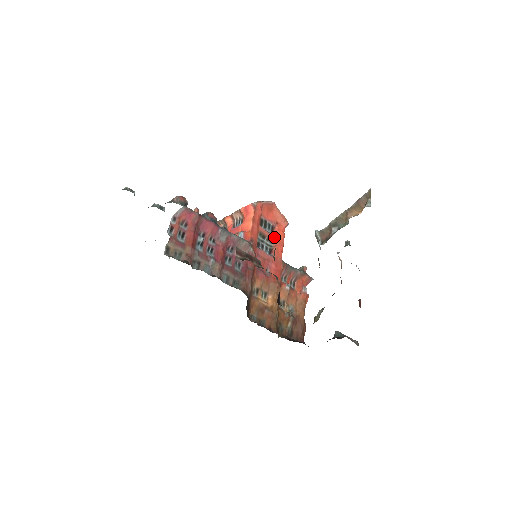
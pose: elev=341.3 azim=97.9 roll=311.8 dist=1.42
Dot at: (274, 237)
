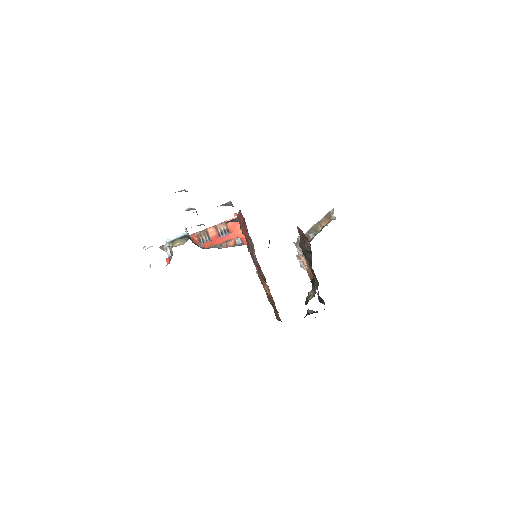
Dot at: occluded
